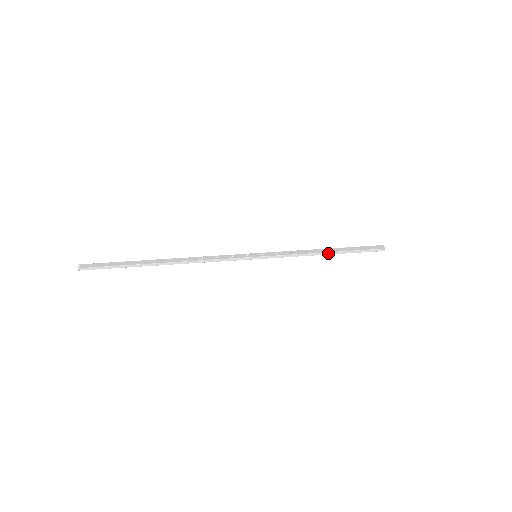
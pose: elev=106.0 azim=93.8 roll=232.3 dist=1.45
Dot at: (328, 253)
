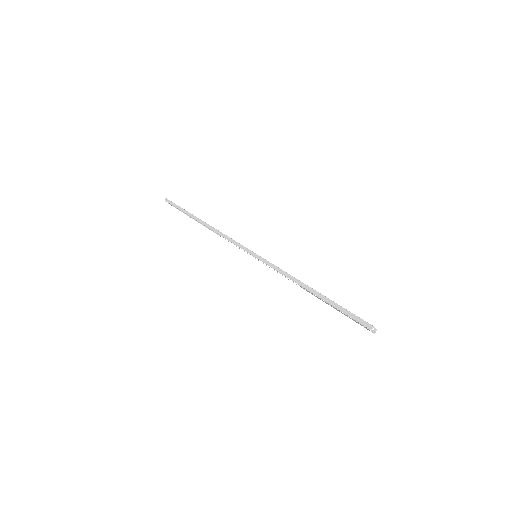
Dot at: (311, 289)
